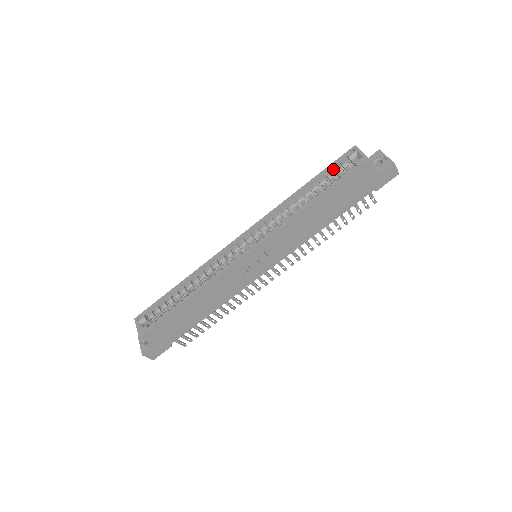
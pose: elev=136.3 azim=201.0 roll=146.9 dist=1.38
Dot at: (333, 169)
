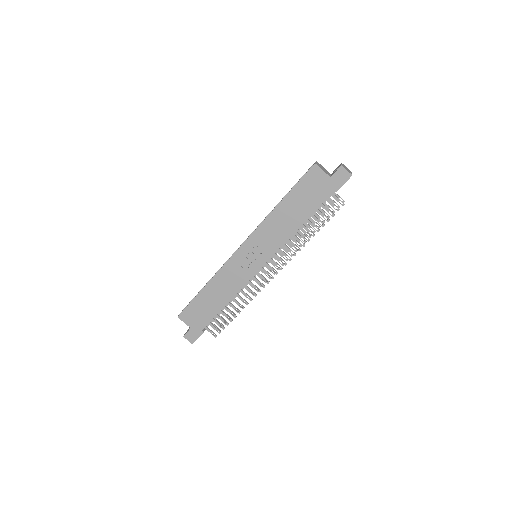
Dot at: occluded
